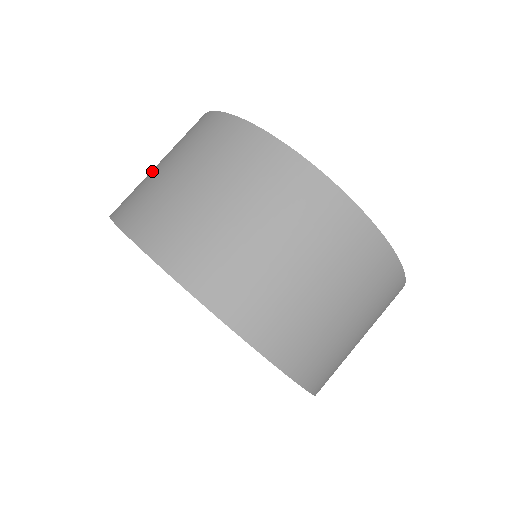
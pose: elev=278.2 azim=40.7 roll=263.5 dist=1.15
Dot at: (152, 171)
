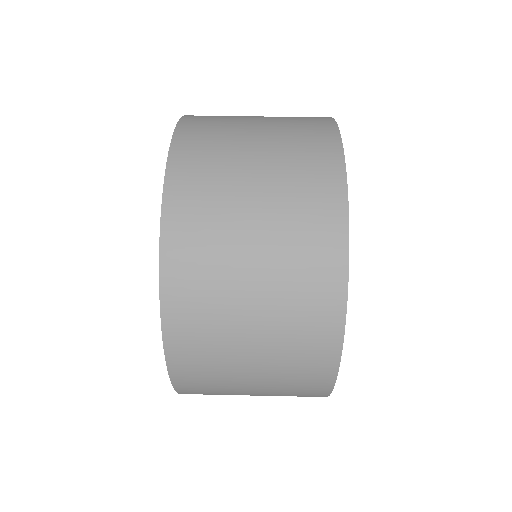
Dot at: occluded
